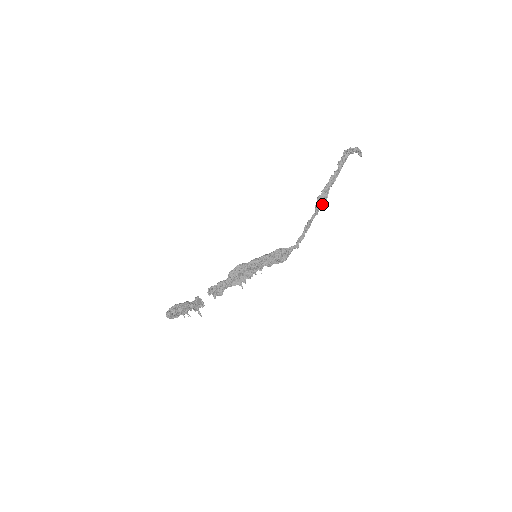
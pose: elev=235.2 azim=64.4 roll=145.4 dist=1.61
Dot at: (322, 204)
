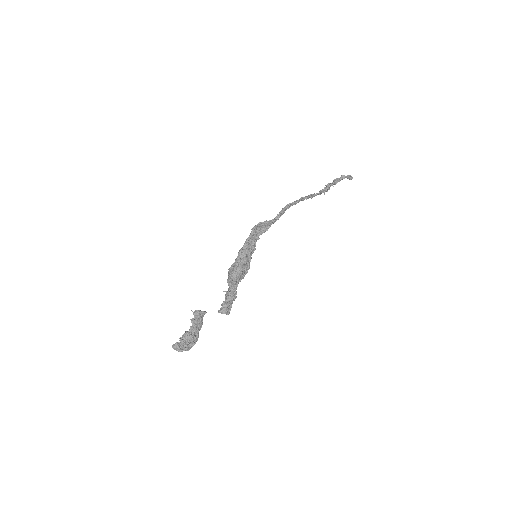
Dot at: (308, 197)
